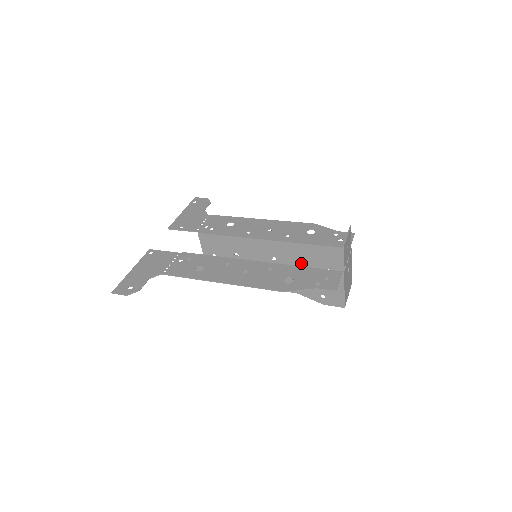
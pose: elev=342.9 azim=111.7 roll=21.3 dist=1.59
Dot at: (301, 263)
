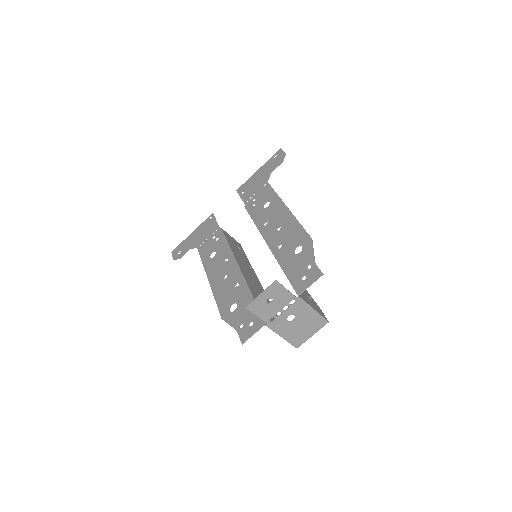
Dot at: occluded
